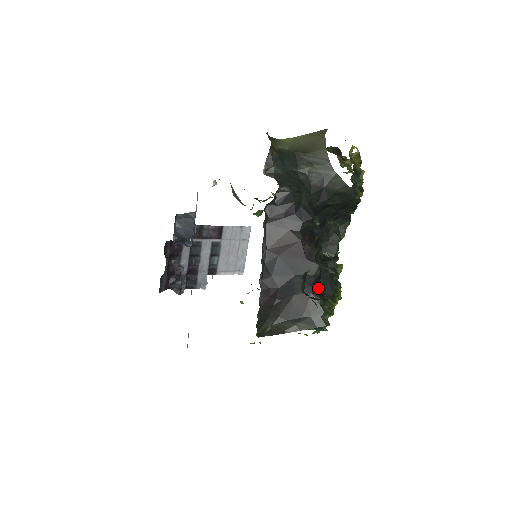
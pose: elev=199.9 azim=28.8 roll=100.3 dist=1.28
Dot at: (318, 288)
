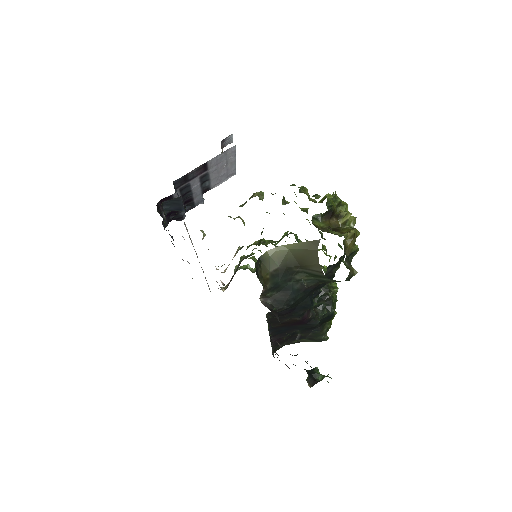
Dot at: (318, 325)
